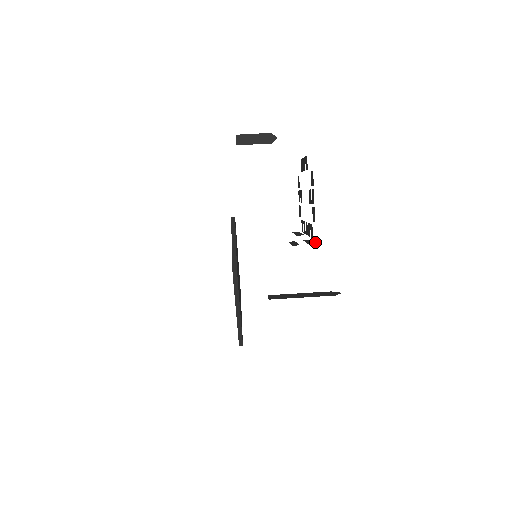
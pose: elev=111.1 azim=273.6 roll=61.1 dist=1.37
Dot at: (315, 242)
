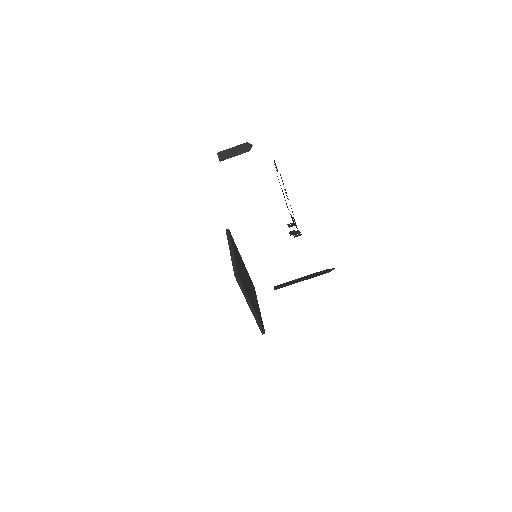
Dot at: (300, 232)
